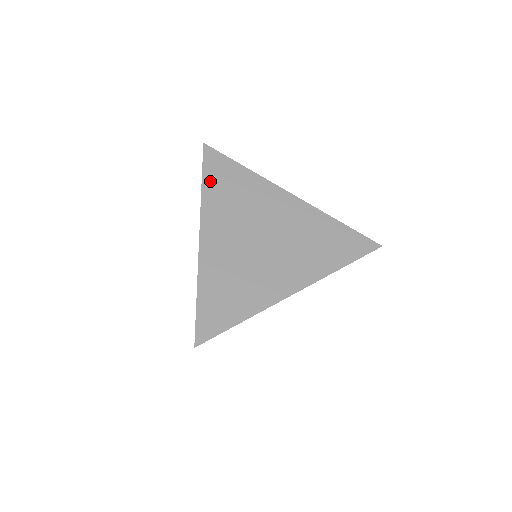
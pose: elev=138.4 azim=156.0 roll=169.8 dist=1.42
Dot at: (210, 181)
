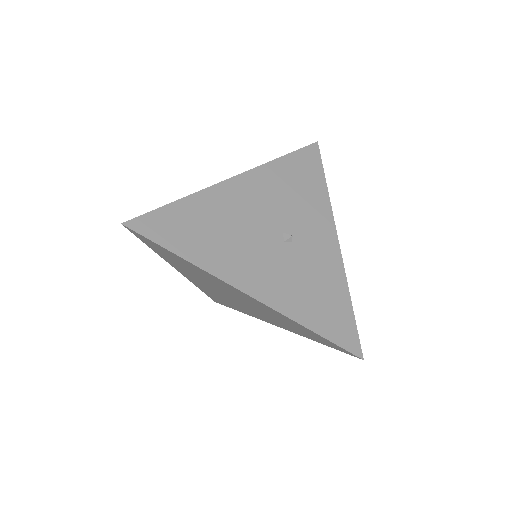
Dot at: occluded
